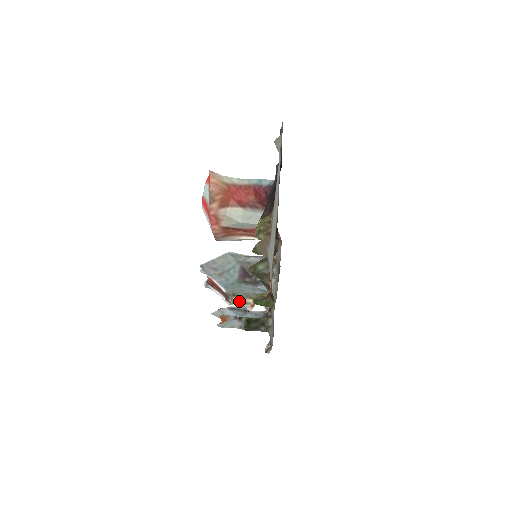
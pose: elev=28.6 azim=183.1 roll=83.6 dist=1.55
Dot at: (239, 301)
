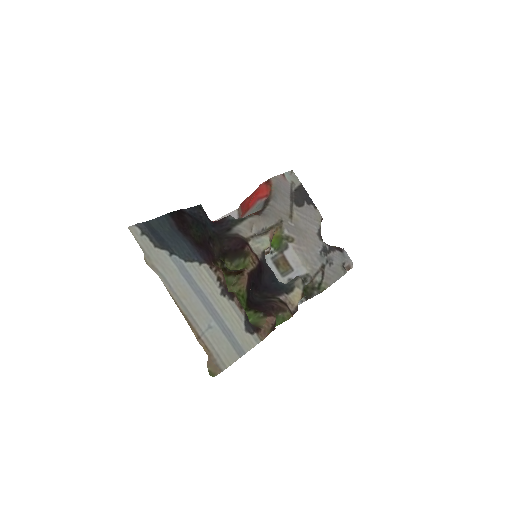
Dot at: occluded
